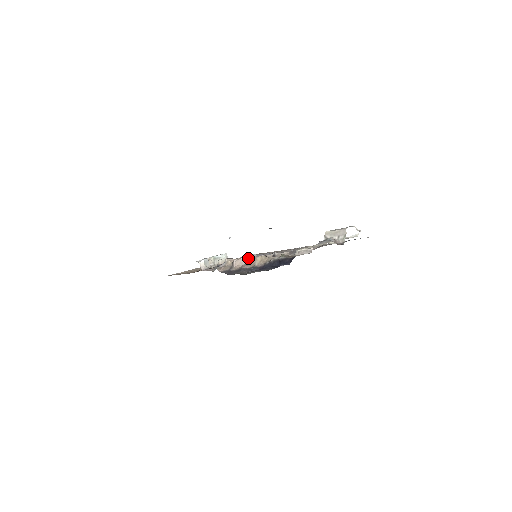
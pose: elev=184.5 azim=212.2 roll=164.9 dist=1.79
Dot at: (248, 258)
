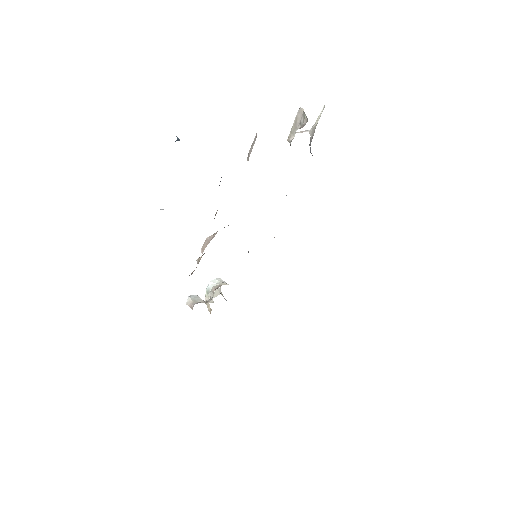
Dot at: (215, 233)
